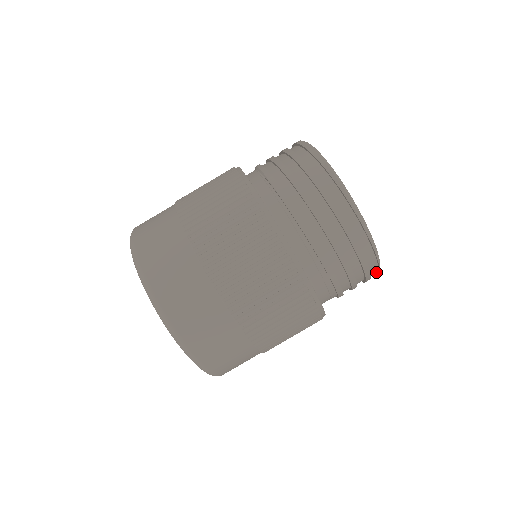
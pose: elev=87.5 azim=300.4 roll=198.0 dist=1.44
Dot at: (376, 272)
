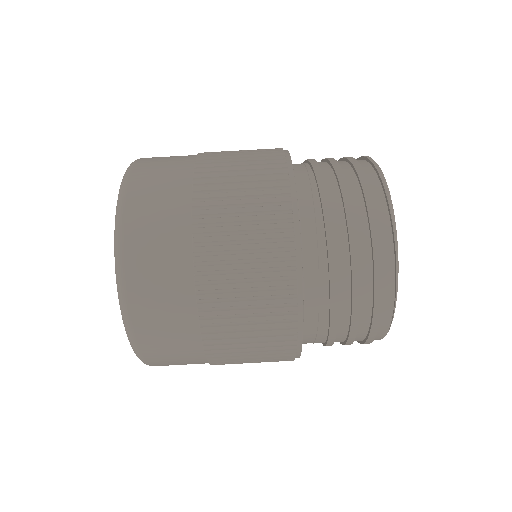
Dot at: (393, 287)
